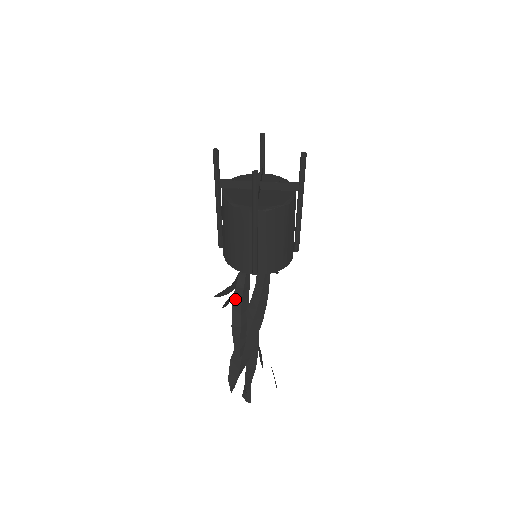
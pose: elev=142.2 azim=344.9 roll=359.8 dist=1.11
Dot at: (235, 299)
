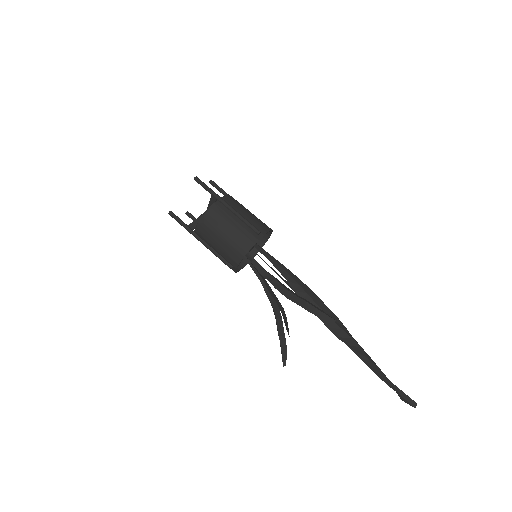
Dot at: (280, 291)
